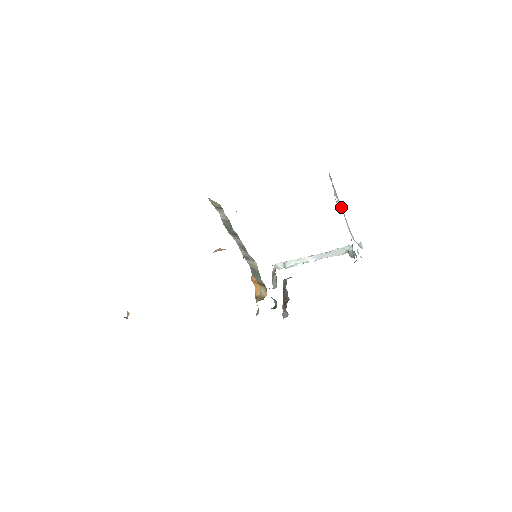
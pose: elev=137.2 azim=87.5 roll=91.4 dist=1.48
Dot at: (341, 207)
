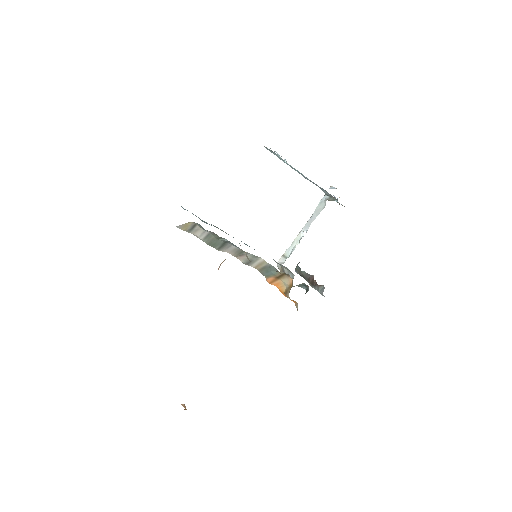
Dot at: occluded
